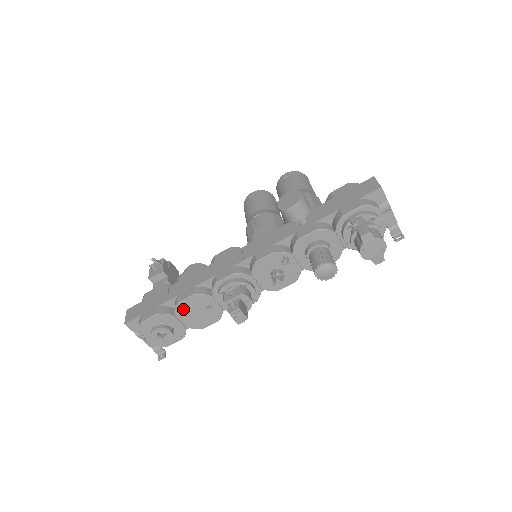
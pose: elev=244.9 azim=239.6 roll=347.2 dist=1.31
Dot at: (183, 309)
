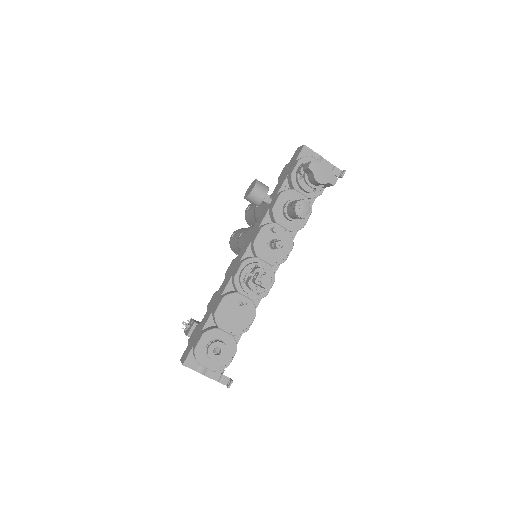
Dot at: (222, 317)
